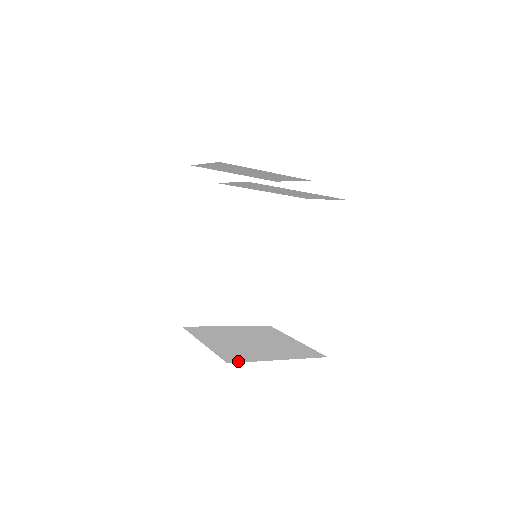
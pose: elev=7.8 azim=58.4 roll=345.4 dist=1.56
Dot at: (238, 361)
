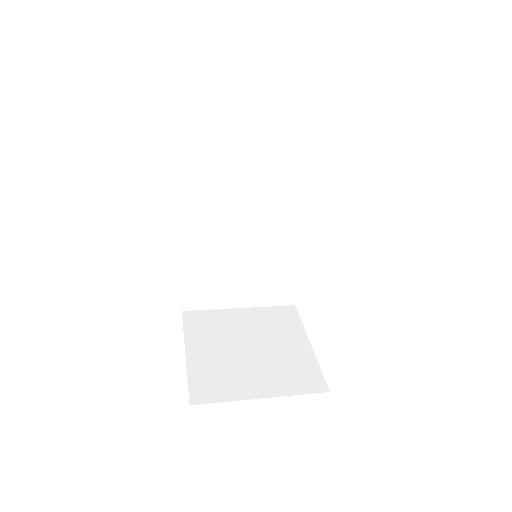
Dot at: (205, 400)
